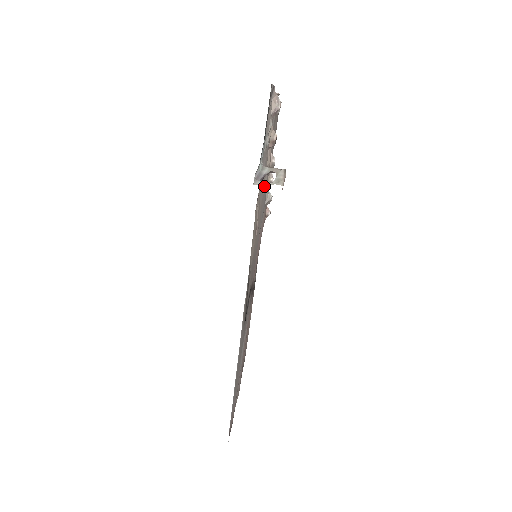
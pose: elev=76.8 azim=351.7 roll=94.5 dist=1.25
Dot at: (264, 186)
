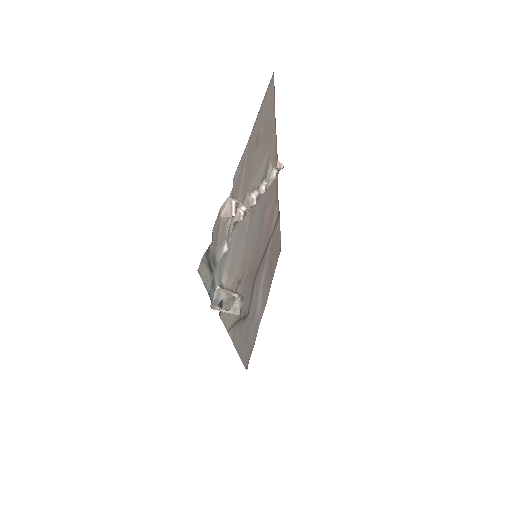
Dot at: (246, 230)
